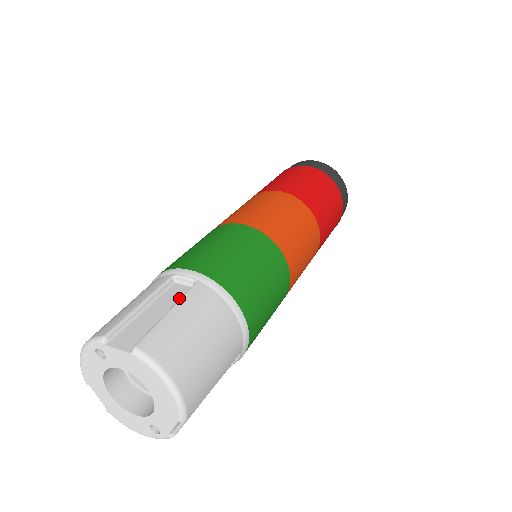
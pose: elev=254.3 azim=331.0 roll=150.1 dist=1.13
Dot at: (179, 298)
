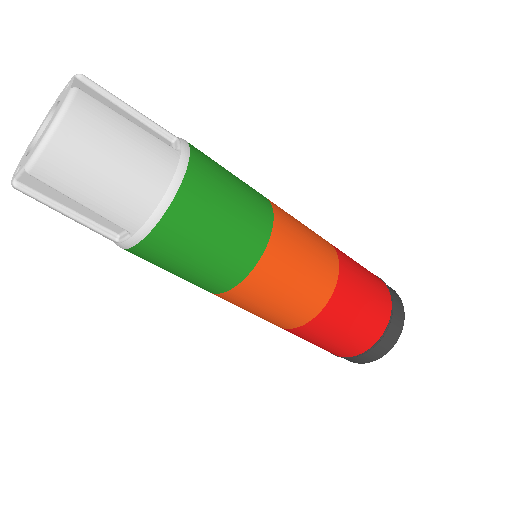
Dot at: occluded
